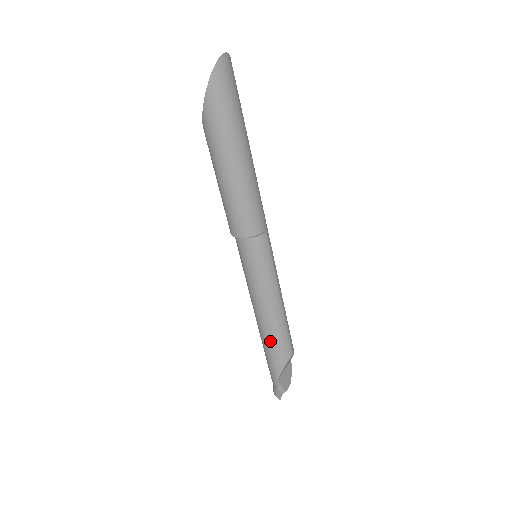
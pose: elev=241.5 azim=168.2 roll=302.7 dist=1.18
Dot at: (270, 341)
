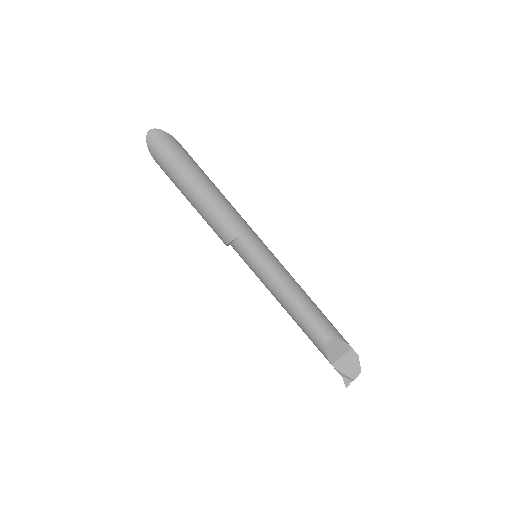
Dot at: (301, 328)
